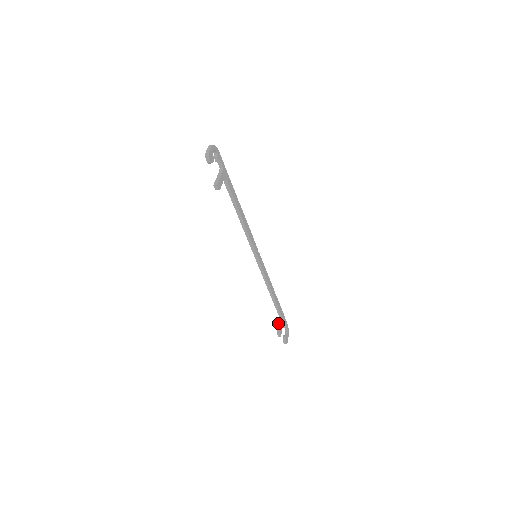
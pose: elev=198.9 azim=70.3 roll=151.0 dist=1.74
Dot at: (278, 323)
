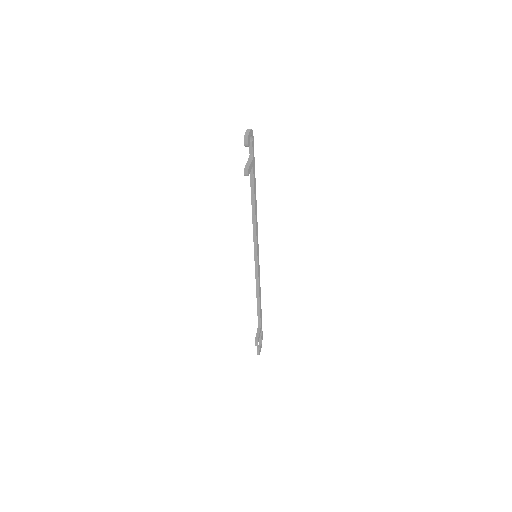
Dot at: occluded
